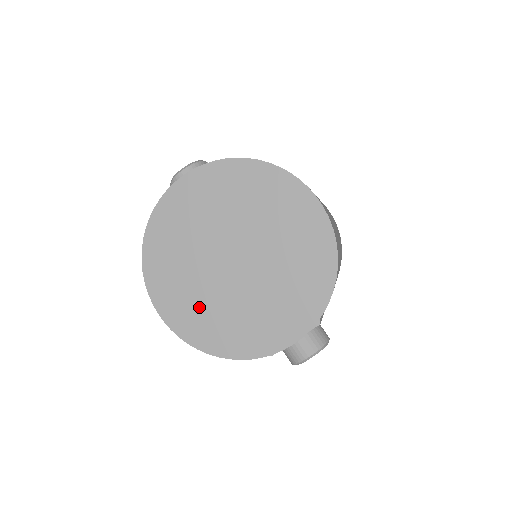
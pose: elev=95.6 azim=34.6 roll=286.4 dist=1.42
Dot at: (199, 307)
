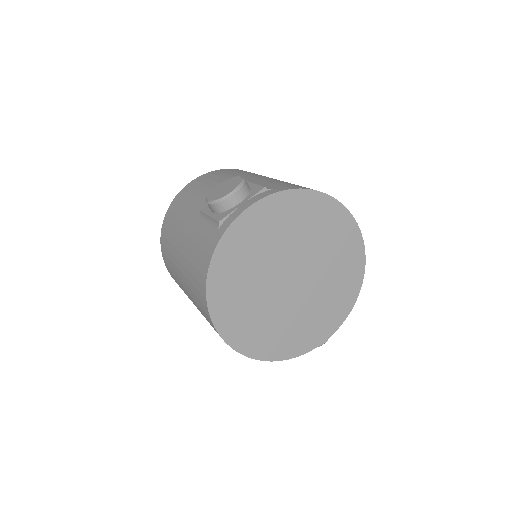
Dot at: (259, 324)
